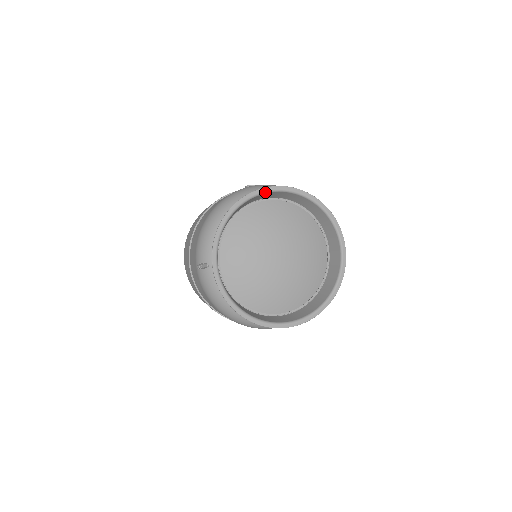
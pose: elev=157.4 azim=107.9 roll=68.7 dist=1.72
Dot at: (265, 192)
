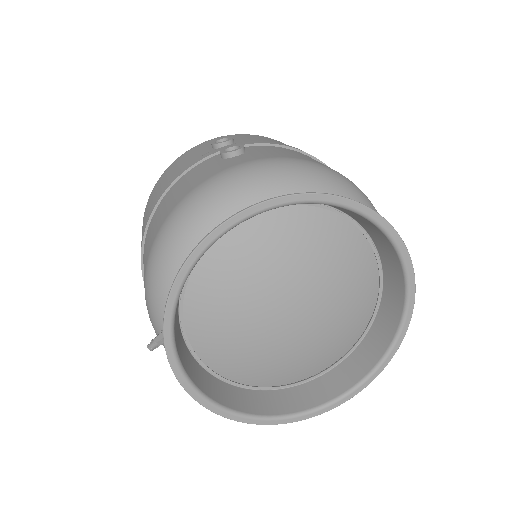
Dot at: (251, 216)
